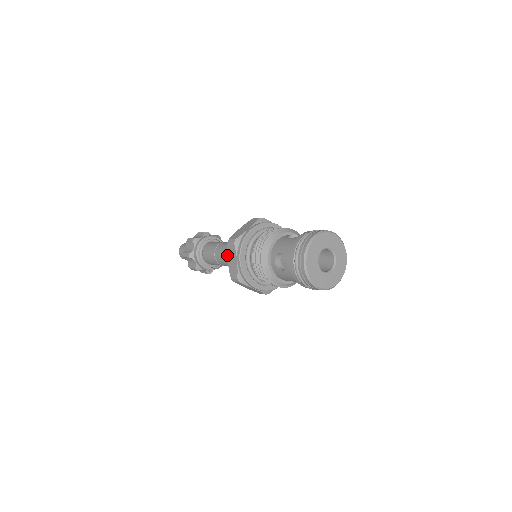
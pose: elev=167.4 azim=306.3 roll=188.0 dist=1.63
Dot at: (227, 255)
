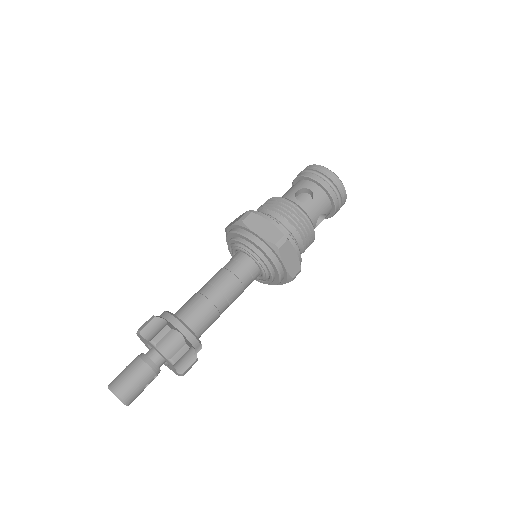
Dot at: (251, 230)
